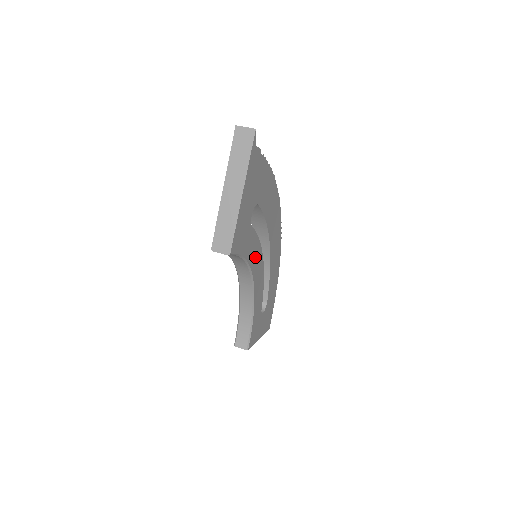
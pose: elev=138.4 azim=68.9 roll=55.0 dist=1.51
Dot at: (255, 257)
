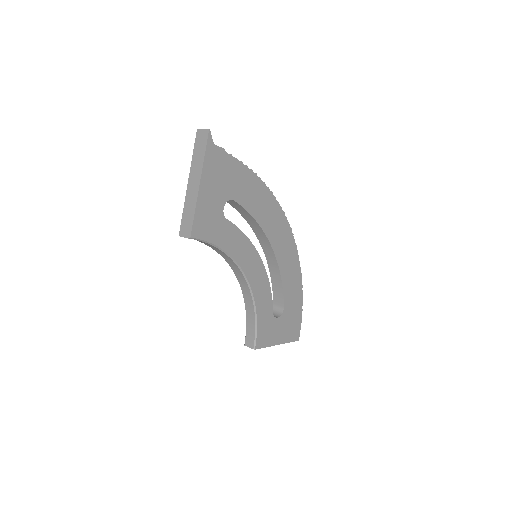
Dot at: (243, 252)
